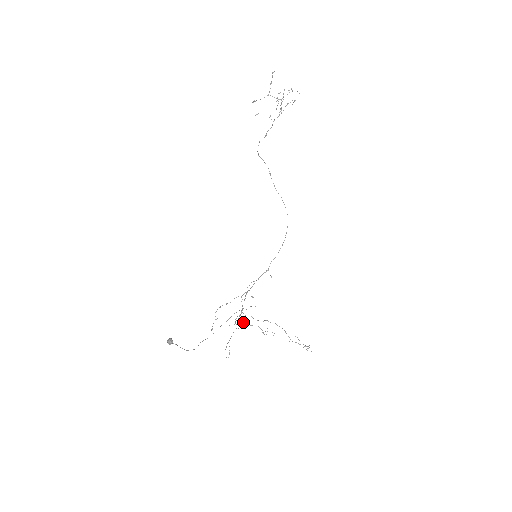
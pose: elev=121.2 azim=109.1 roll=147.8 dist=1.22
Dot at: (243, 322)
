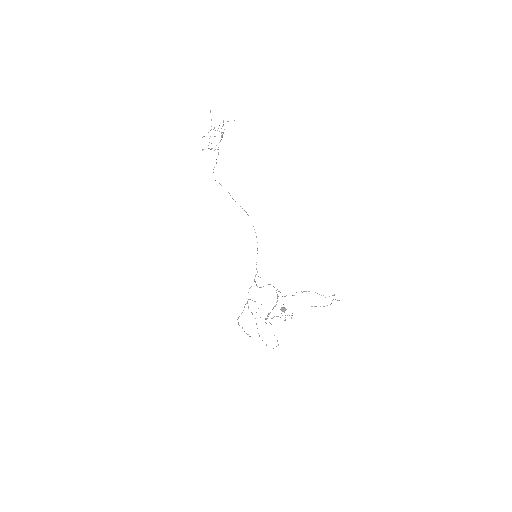
Dot at: occluded
